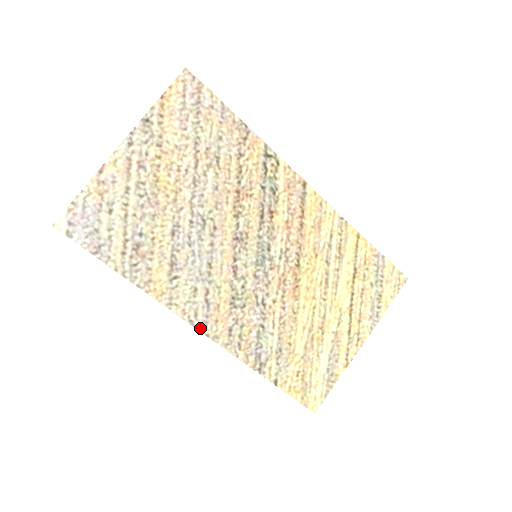
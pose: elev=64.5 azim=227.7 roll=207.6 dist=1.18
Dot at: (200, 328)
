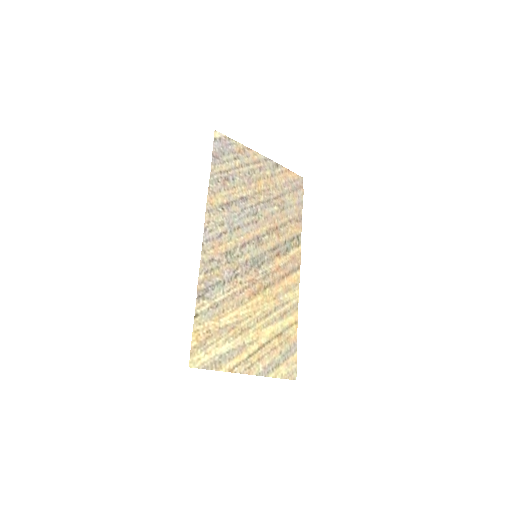
Dot at: (205, 237)
